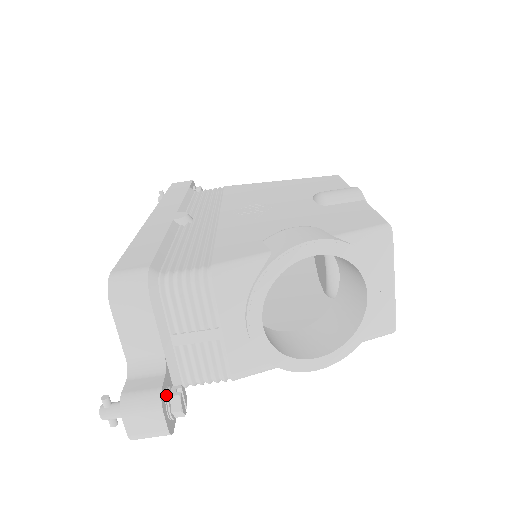
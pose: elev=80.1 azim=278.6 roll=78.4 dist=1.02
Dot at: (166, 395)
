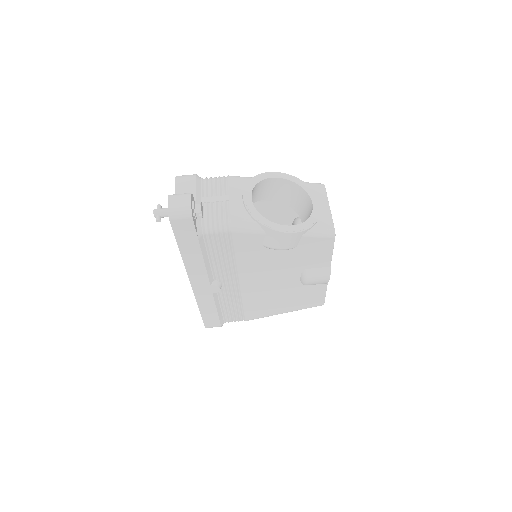
Dot at: (193, 201)
